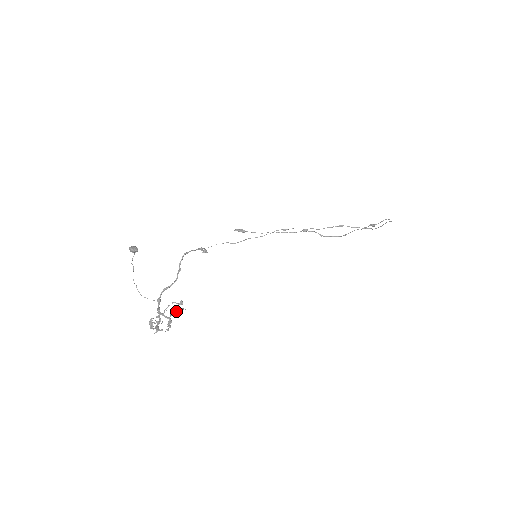
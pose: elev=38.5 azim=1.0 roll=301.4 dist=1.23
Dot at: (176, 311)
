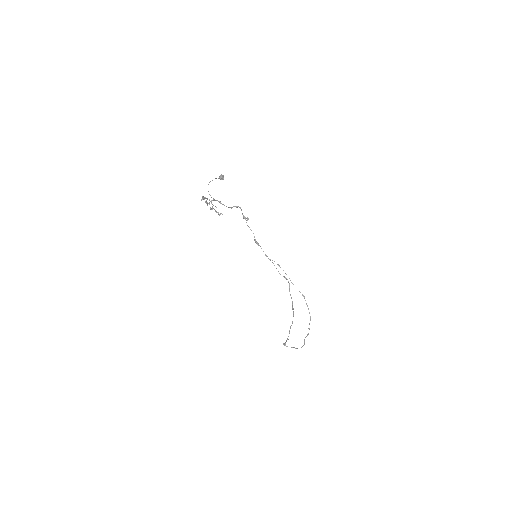
Dot at: (217, 212)
